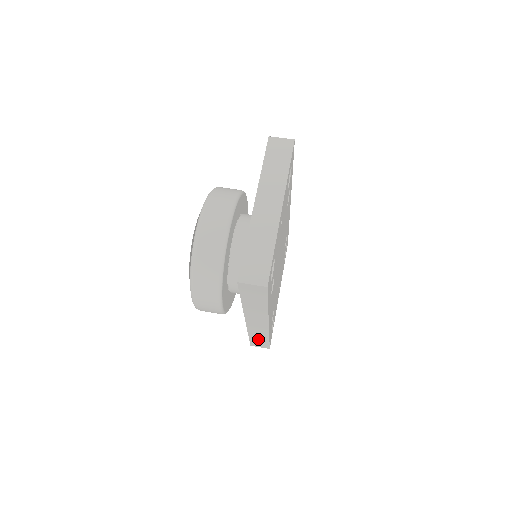
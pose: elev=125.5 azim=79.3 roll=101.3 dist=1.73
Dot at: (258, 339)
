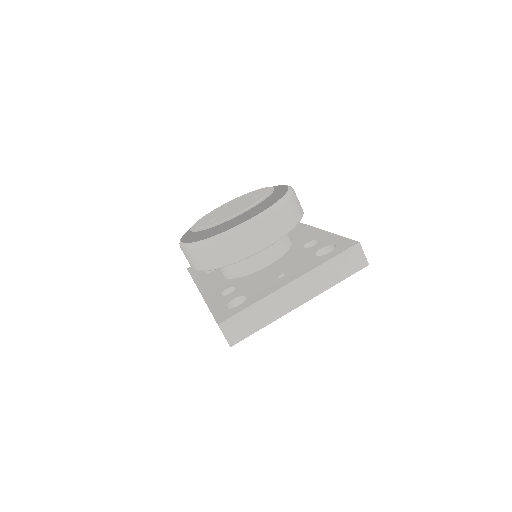
Dot at: occluded
